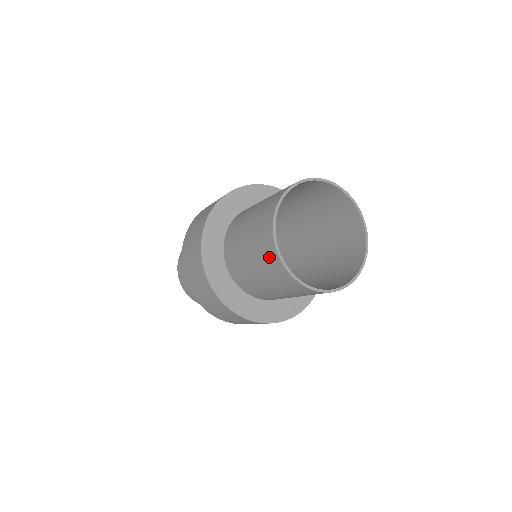
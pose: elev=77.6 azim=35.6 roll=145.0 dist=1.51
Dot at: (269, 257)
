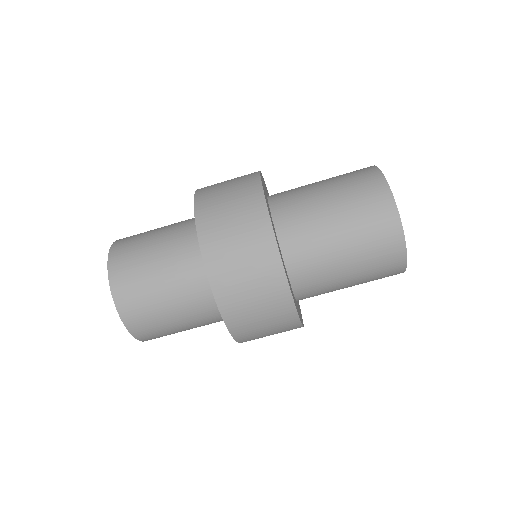
Dot at: (368, 182)
